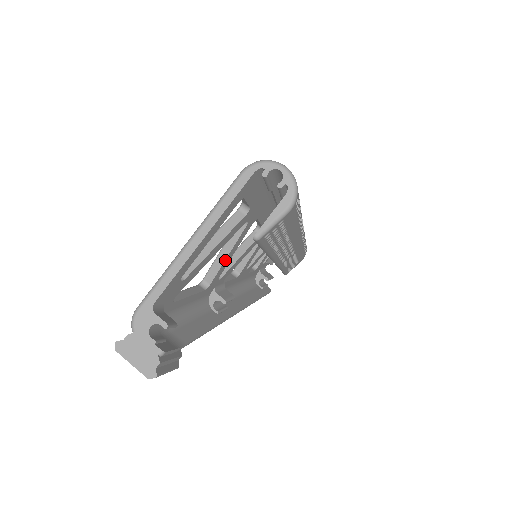
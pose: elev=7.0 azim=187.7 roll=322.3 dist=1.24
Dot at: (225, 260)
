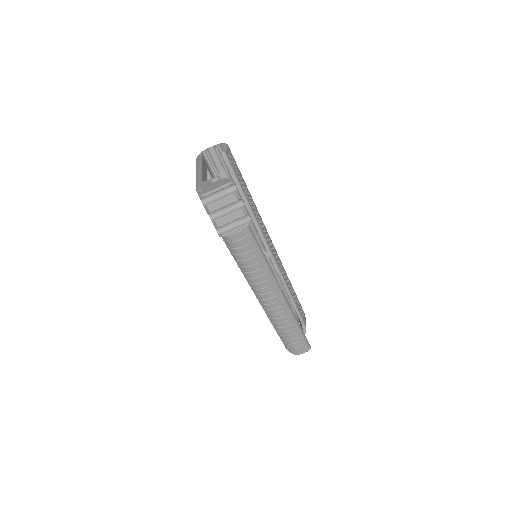
Dot at: occluded
